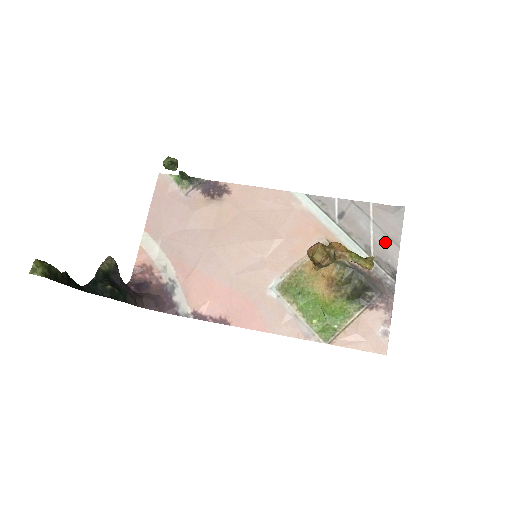
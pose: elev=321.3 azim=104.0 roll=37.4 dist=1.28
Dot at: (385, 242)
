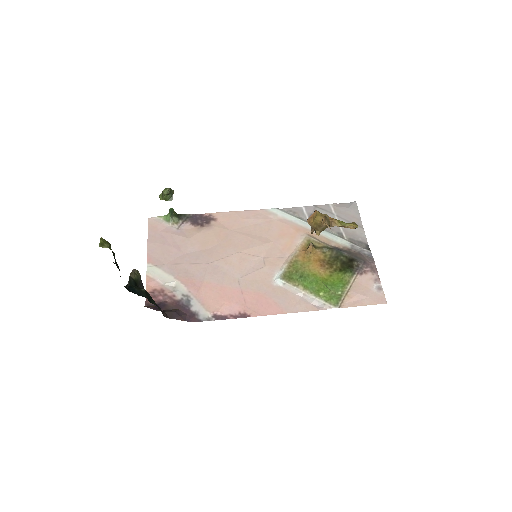
Dot at: occluded
